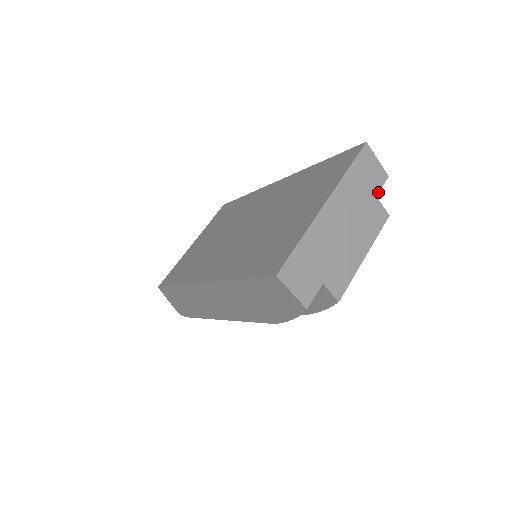
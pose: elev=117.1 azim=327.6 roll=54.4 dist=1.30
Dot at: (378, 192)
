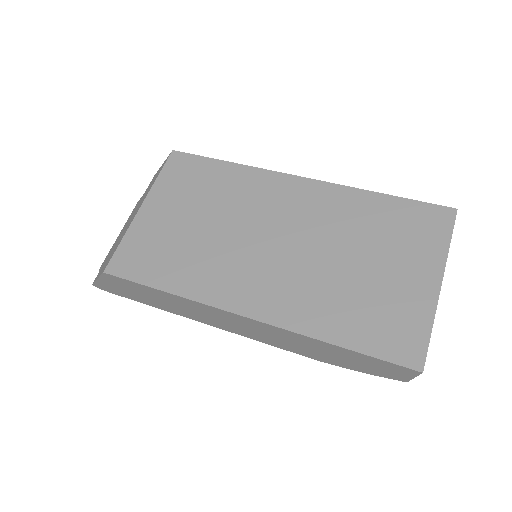
Dot at: occluded
